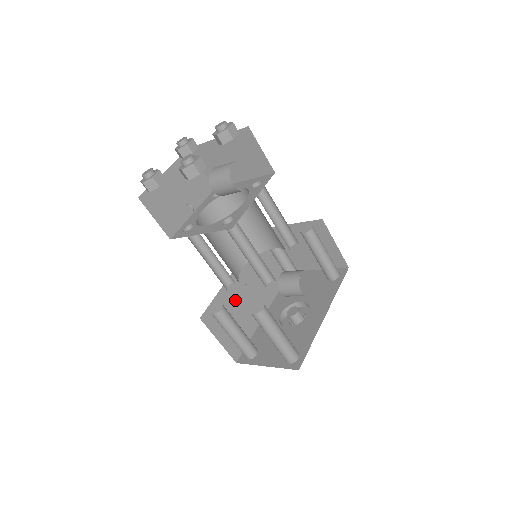
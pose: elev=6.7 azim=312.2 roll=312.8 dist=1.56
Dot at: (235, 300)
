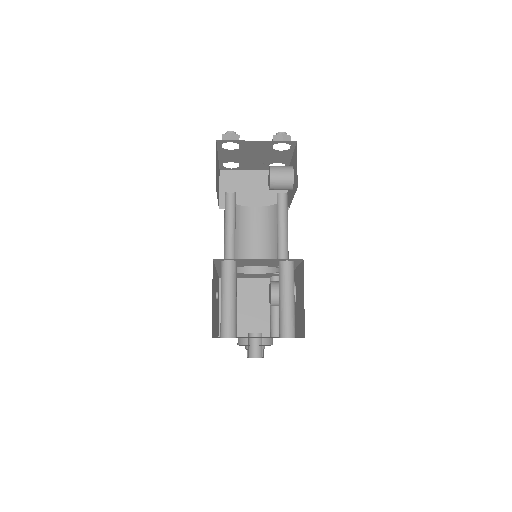
Dot at: occluded
